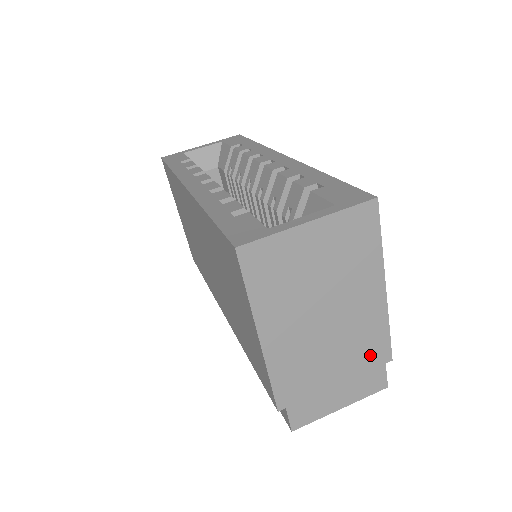
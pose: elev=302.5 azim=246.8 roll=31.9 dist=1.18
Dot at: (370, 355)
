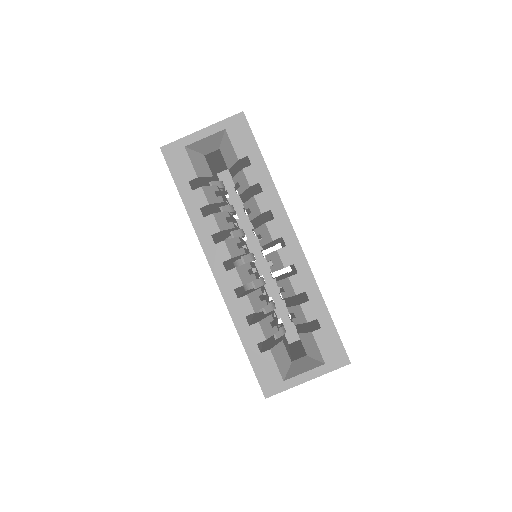
Dot at: occluded
